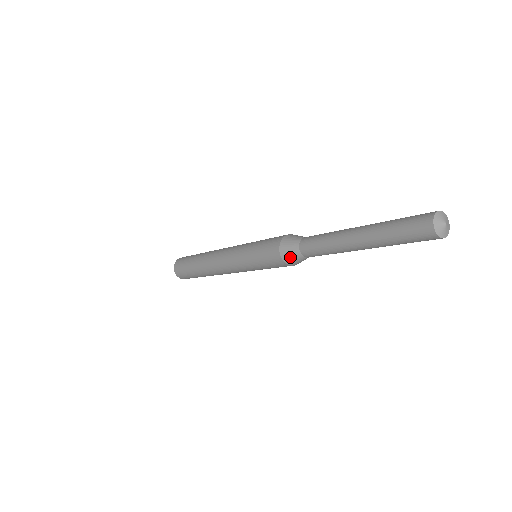
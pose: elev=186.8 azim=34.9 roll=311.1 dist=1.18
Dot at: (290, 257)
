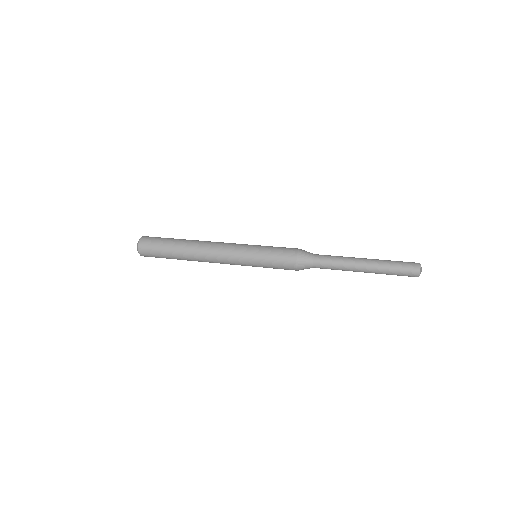
Dot at: (303, 261)
